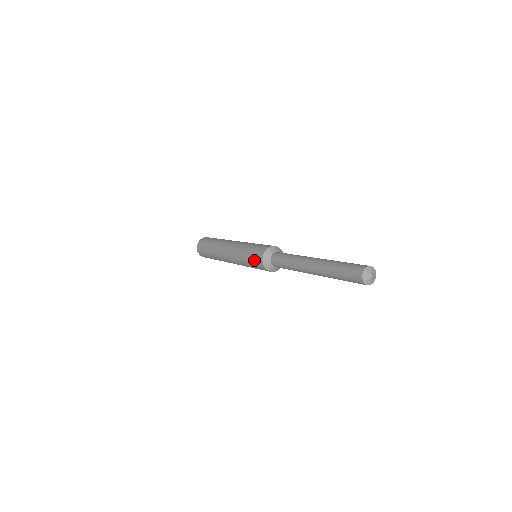
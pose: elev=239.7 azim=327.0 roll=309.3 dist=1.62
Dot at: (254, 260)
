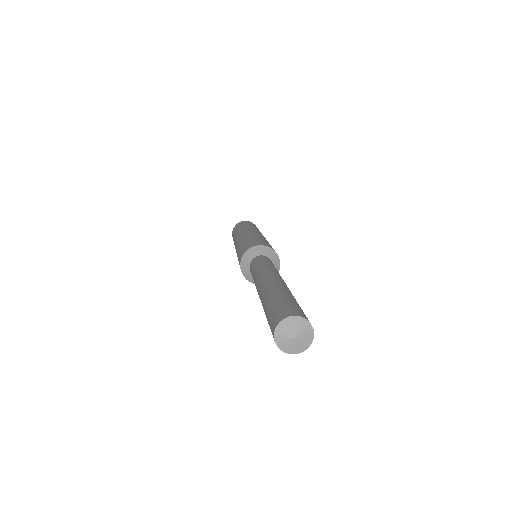
Dot at: occluded
